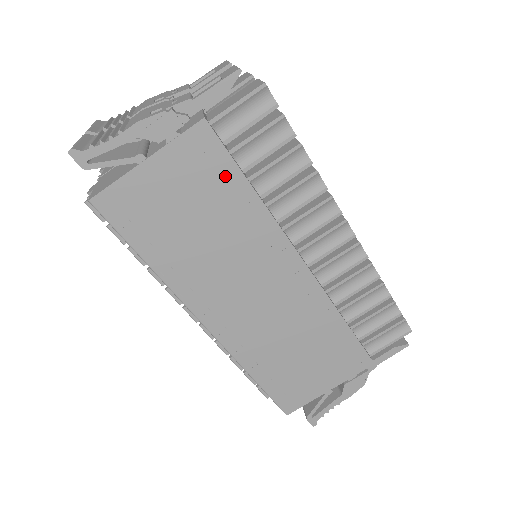
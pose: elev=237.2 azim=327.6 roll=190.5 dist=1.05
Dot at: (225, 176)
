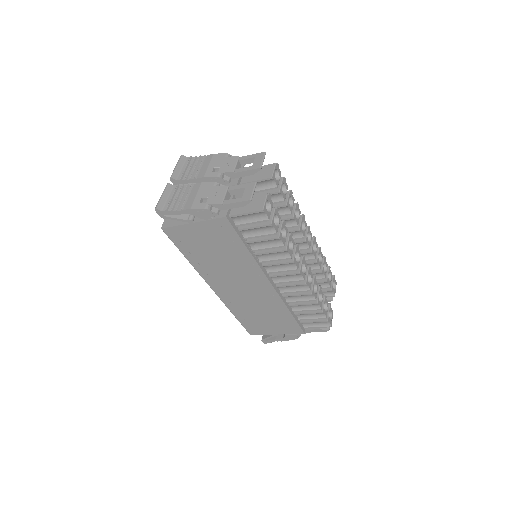
Dot at: (233, 240)
